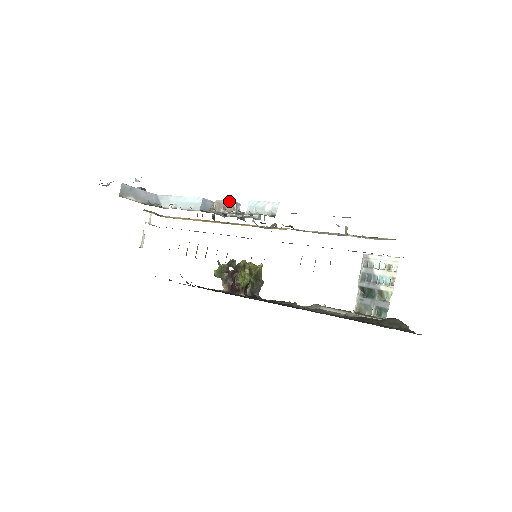
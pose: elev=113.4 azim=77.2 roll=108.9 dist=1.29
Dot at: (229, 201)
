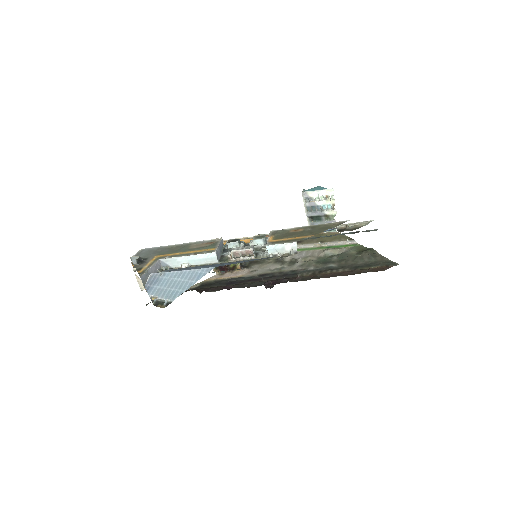
Dot at: (246, 250)
